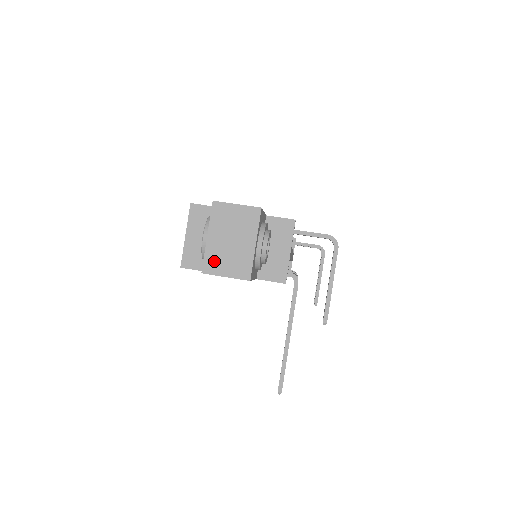
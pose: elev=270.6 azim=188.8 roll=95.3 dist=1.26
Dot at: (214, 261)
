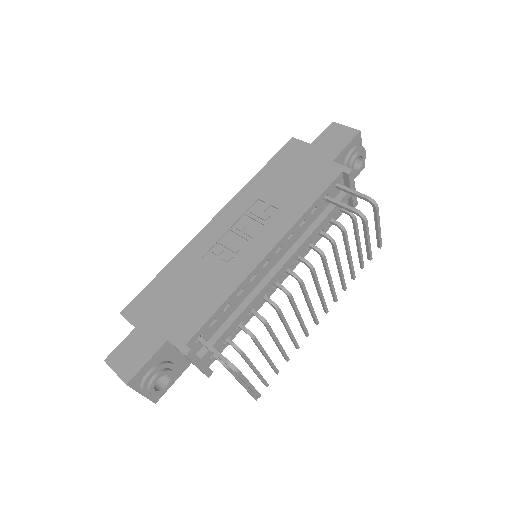
Dot at: occluded
